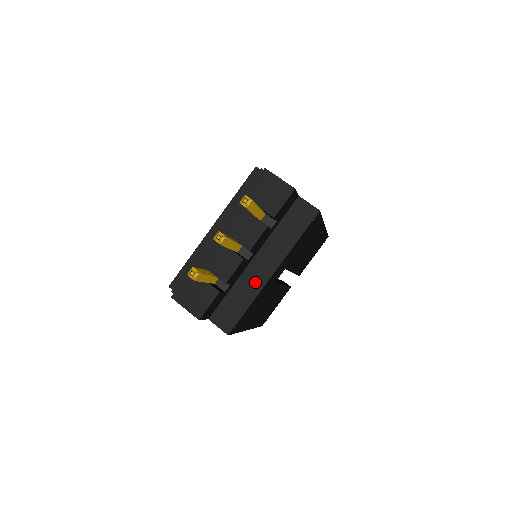
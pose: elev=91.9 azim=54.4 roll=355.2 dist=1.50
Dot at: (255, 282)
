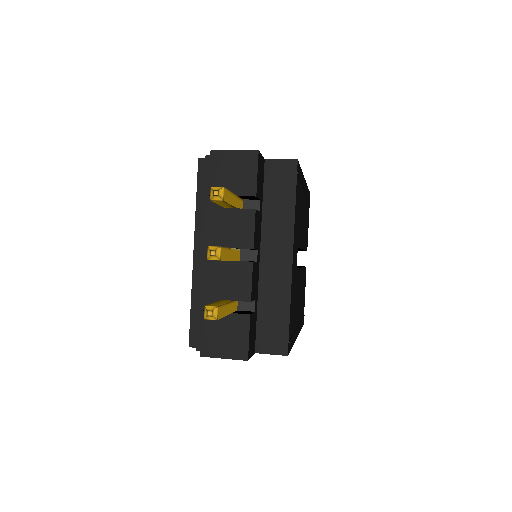
Dot at: (279, 280)
